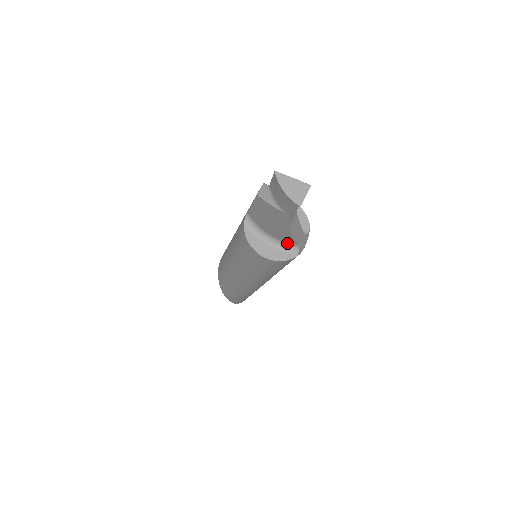
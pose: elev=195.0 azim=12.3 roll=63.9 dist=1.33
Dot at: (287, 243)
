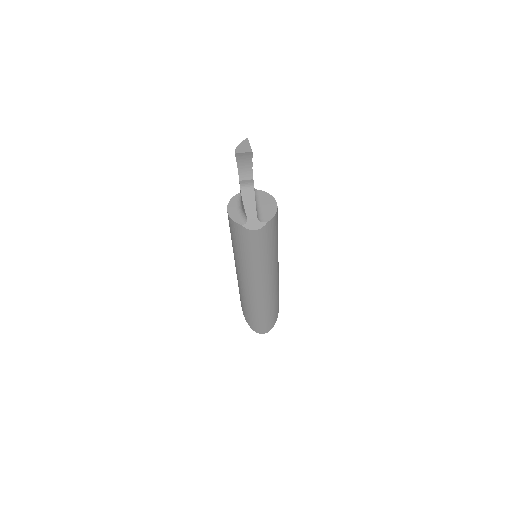
Dot at: (244, 213)
